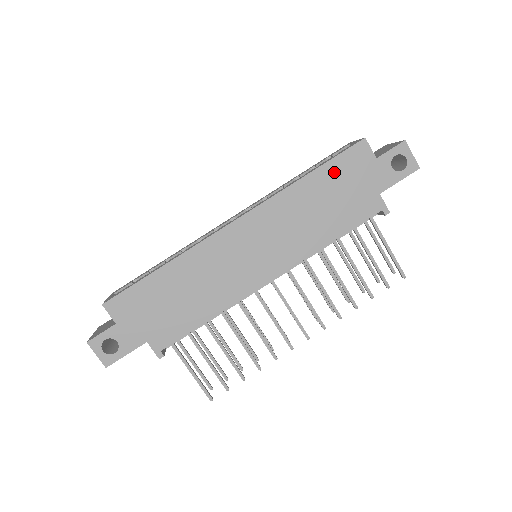
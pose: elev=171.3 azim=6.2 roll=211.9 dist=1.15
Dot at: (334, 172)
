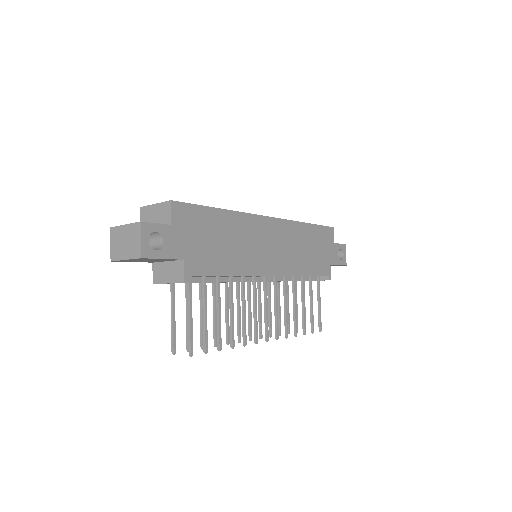
Dot at: (318, 233)
